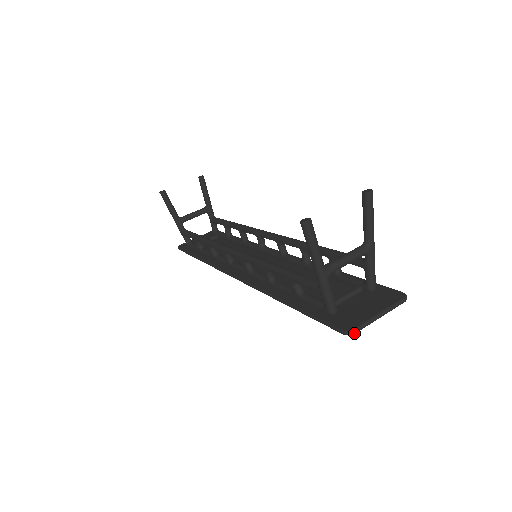
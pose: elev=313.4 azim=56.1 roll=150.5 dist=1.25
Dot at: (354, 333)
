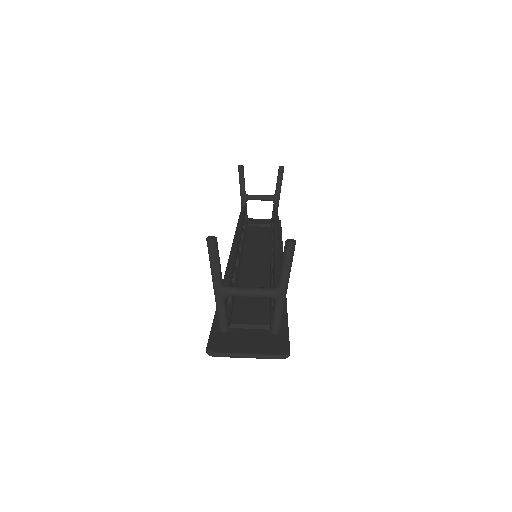
Dot at: (212, 356)
